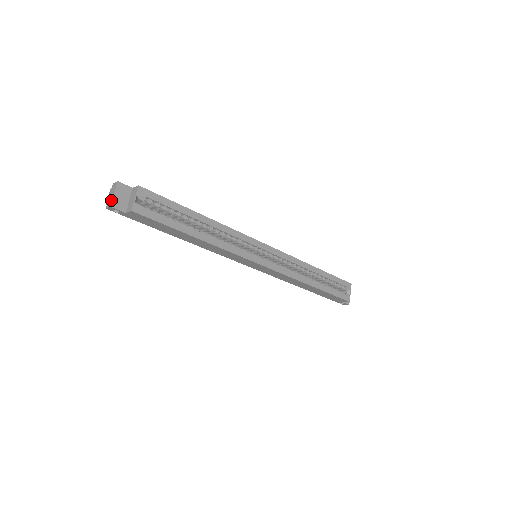
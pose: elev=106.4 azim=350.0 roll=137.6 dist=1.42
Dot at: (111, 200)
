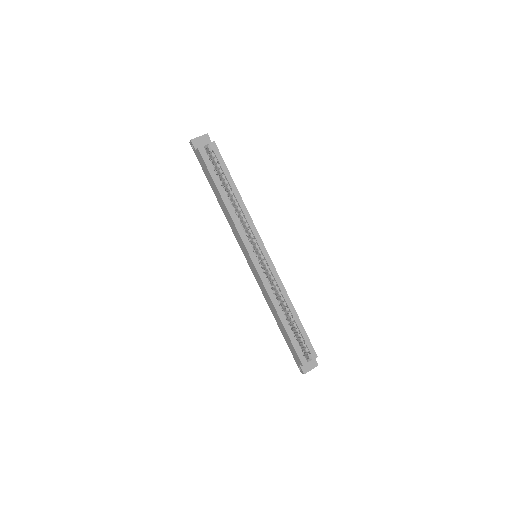
Dot at: (195, 138)
